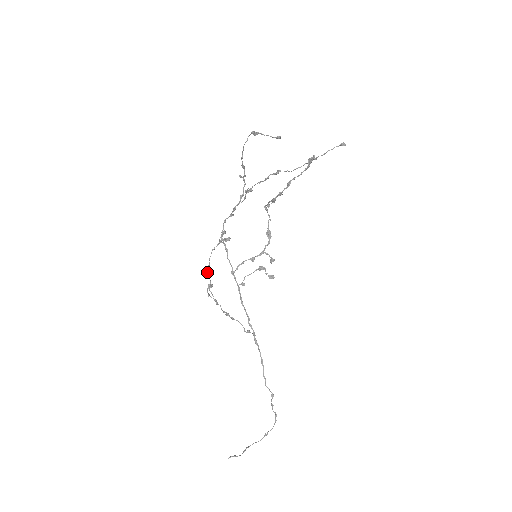
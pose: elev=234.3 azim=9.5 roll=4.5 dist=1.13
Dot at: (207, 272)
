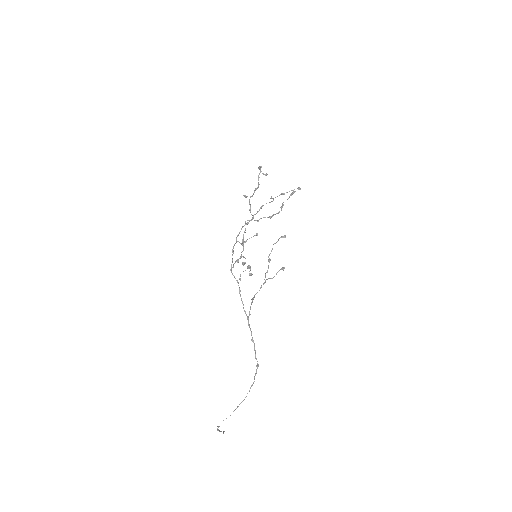
Dot at: (270, 260)
